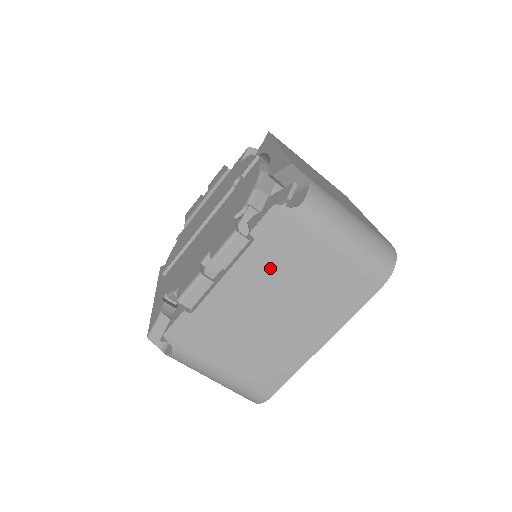
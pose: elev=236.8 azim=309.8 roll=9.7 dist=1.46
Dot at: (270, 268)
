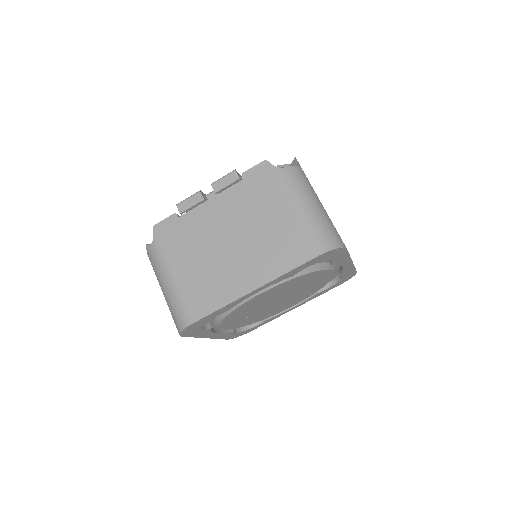
Dot at: (243, 204)
